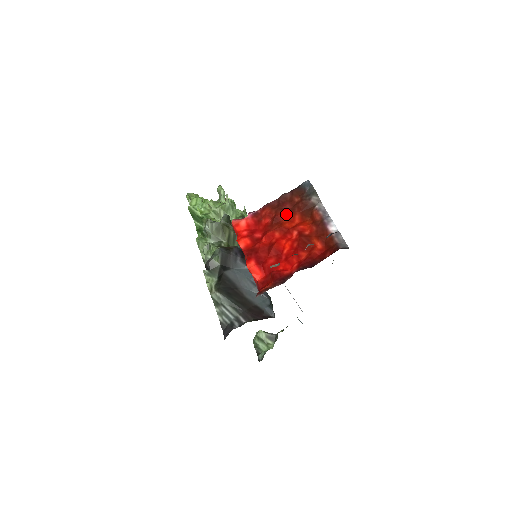
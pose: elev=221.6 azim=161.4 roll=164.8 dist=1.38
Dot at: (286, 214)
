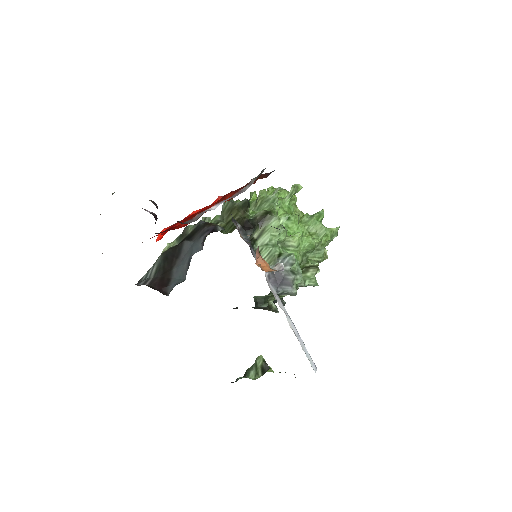
Dot at: (232, 194)
